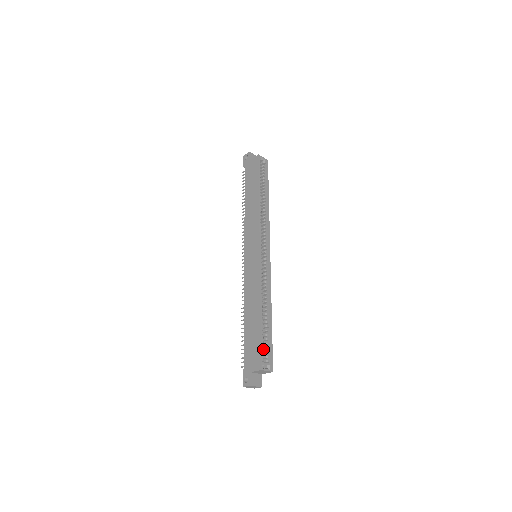
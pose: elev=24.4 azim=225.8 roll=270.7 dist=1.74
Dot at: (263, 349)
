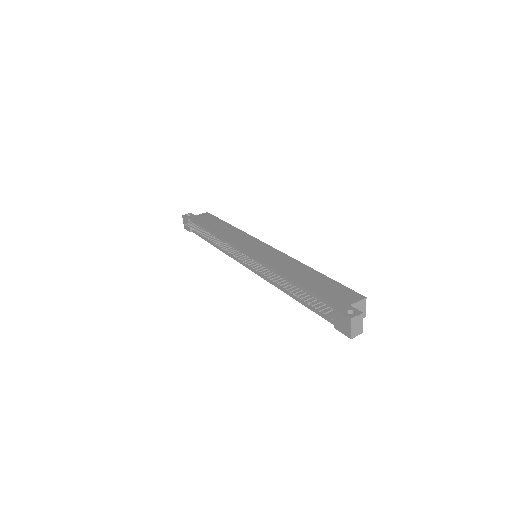
Dot at: occluded
